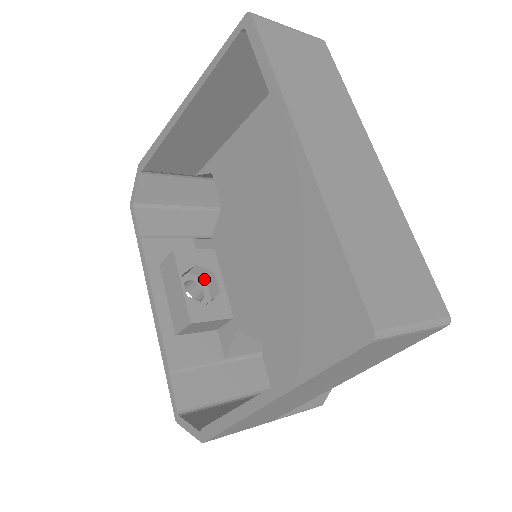
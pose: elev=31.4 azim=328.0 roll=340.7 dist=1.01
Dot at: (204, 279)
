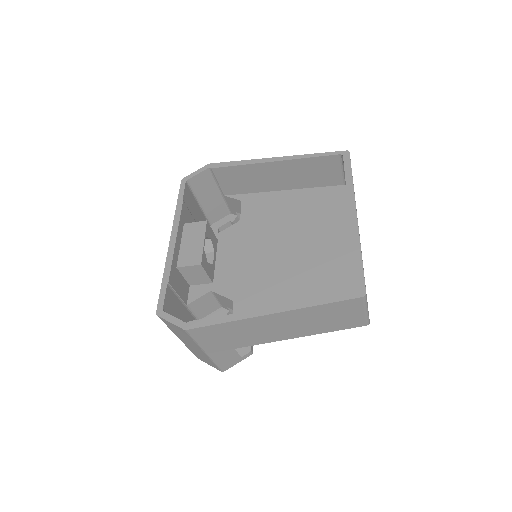
Dot at: occluded
